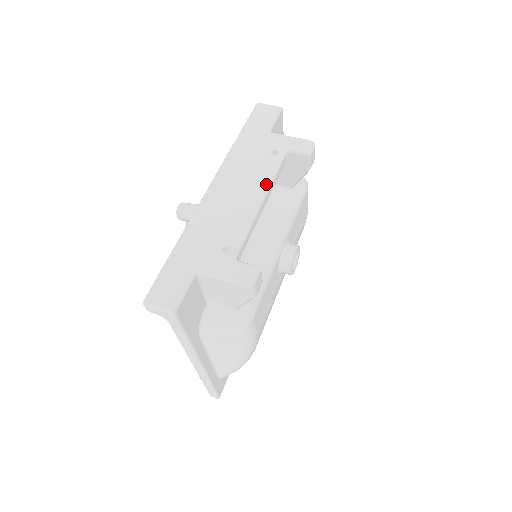
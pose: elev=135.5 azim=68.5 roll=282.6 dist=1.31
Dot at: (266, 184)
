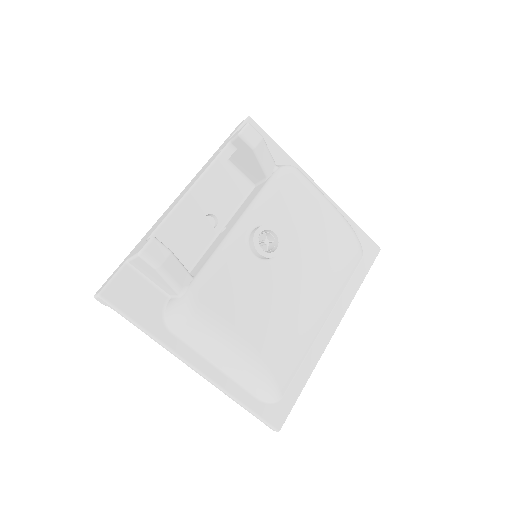
Dot at: (199, 176)
